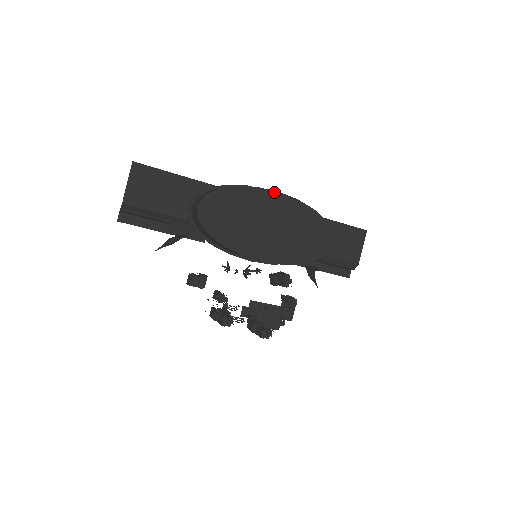
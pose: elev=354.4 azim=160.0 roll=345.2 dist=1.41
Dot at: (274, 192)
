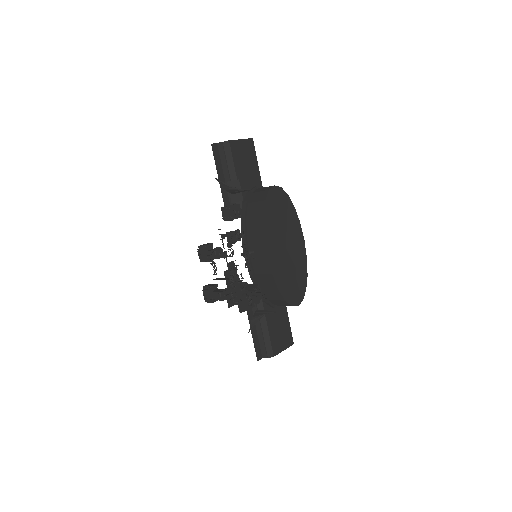
Dot at: (303, 238)
